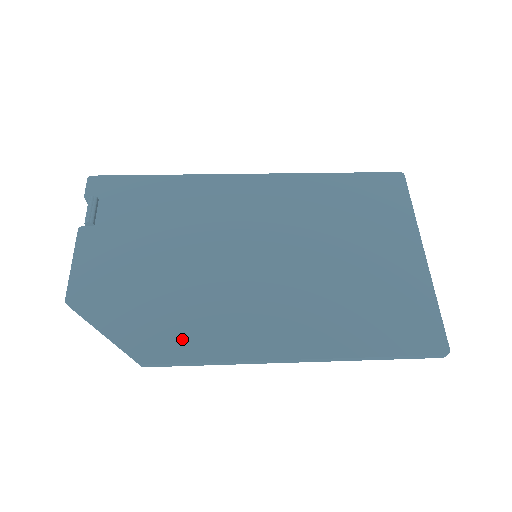
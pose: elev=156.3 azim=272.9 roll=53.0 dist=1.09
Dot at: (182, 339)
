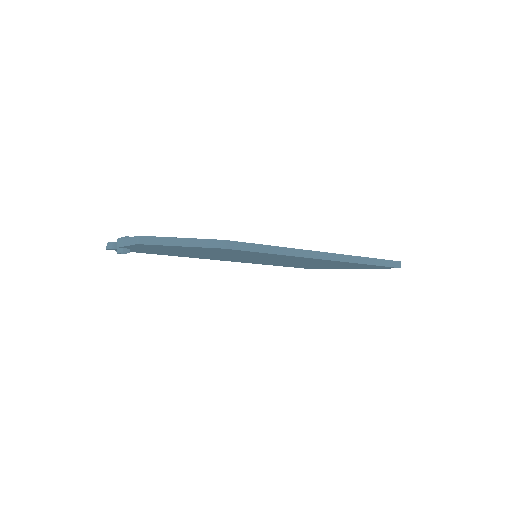
Dot at: occluded
